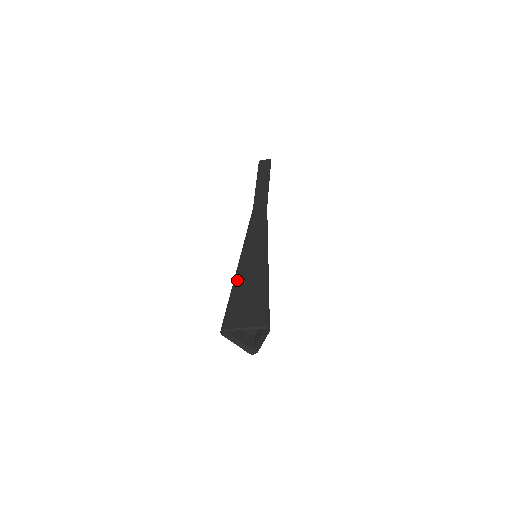
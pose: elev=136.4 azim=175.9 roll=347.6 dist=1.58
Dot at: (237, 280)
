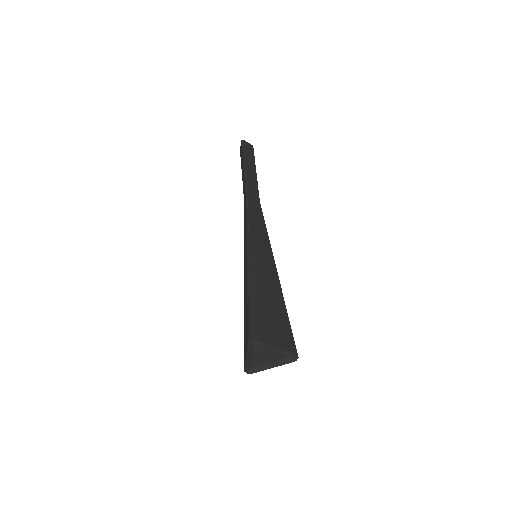
Dot at: (256, 281)
